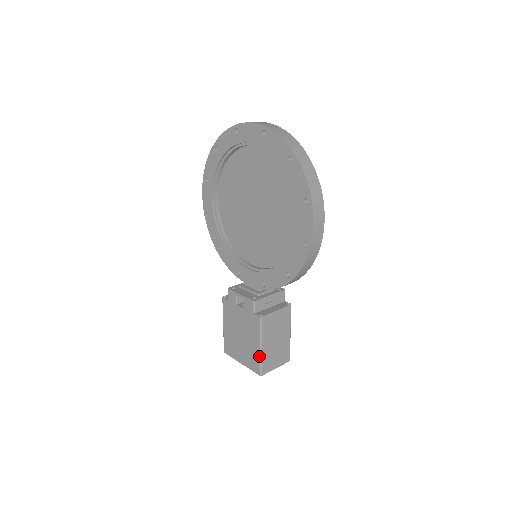
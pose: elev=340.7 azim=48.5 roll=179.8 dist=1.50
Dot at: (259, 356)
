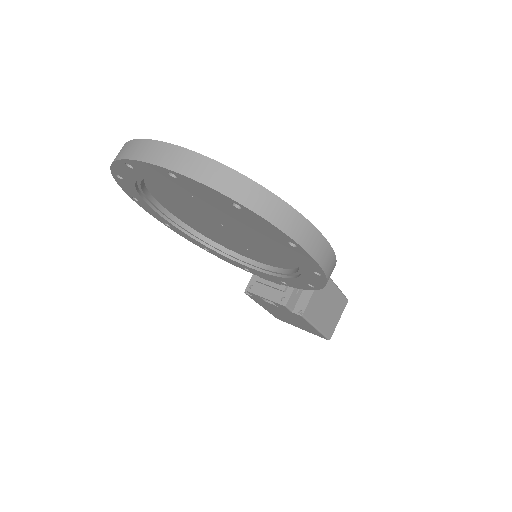
Dot at: (319, 333)
